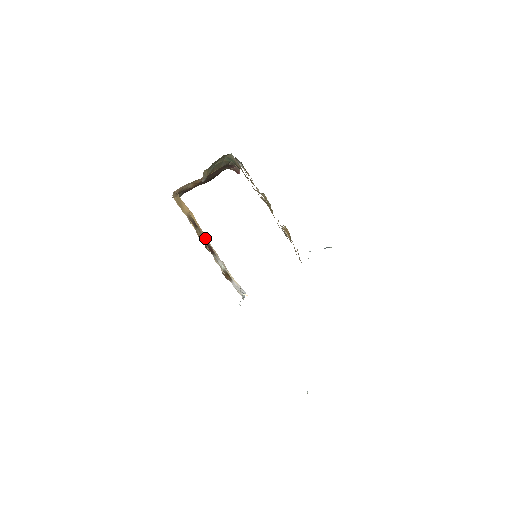
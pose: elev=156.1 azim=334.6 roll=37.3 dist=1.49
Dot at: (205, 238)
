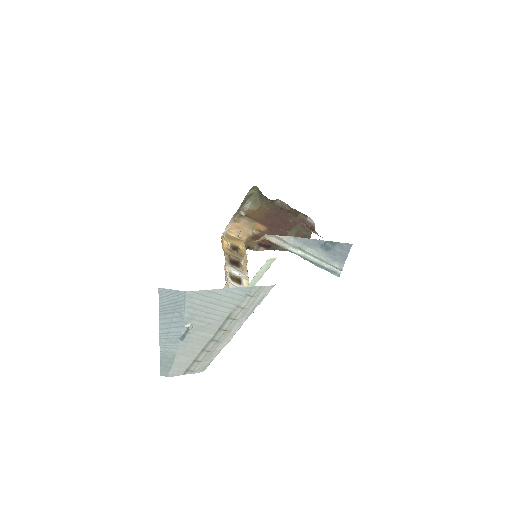
Dot at: (241, 260)
